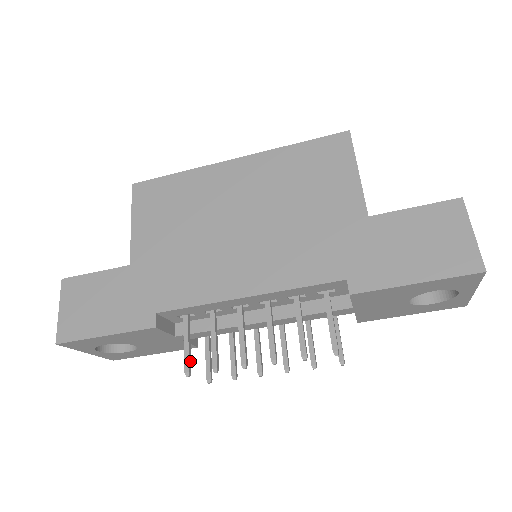
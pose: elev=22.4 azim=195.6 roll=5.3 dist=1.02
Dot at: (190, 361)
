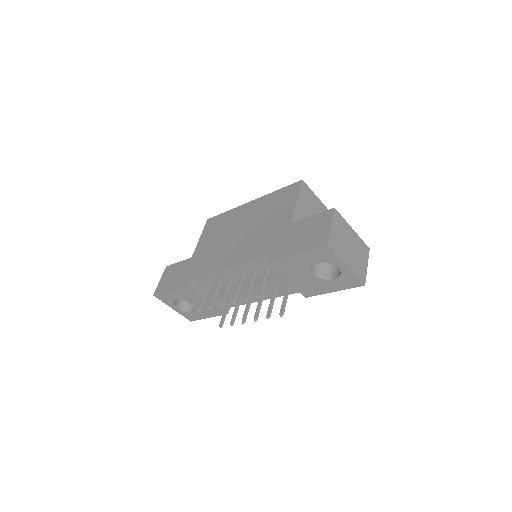
Dot at: (202, 304)
